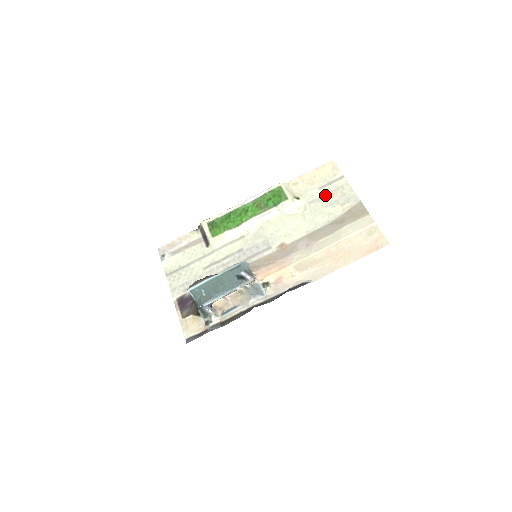
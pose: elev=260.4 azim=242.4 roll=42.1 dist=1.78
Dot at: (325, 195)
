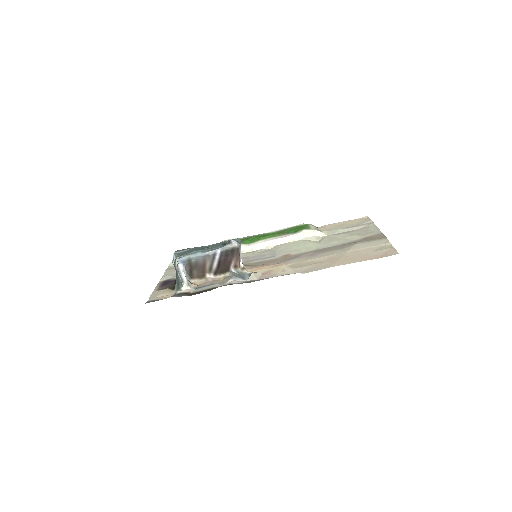
Dot at: (348, 231)
